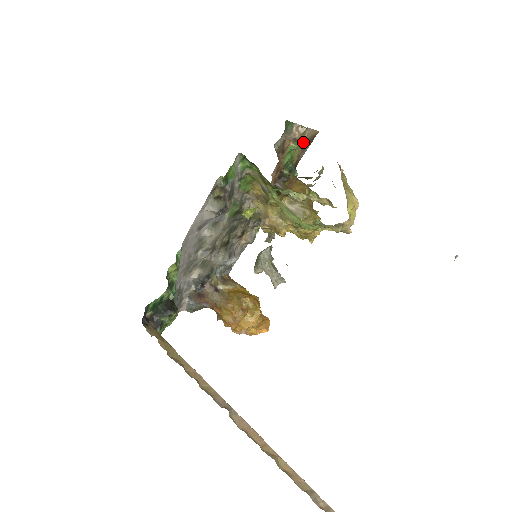
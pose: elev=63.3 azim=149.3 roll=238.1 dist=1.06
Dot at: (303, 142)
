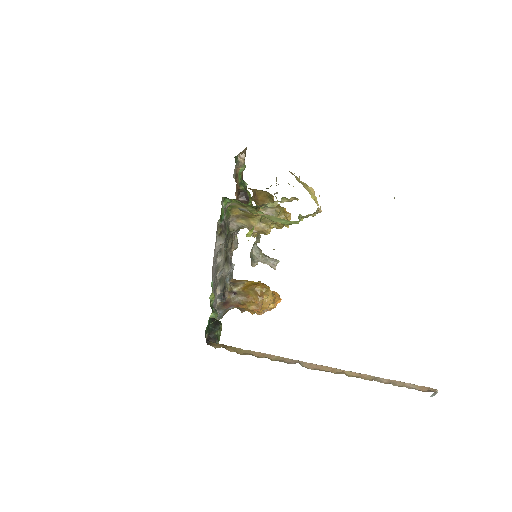
Dot at: occluded
